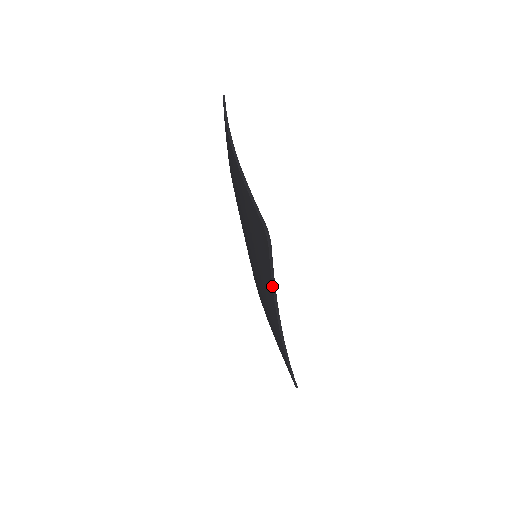
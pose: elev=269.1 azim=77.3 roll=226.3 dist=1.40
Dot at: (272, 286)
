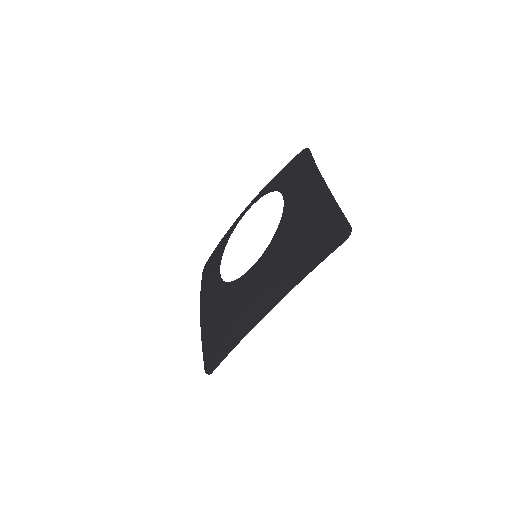
Dot at: (311, 269)
